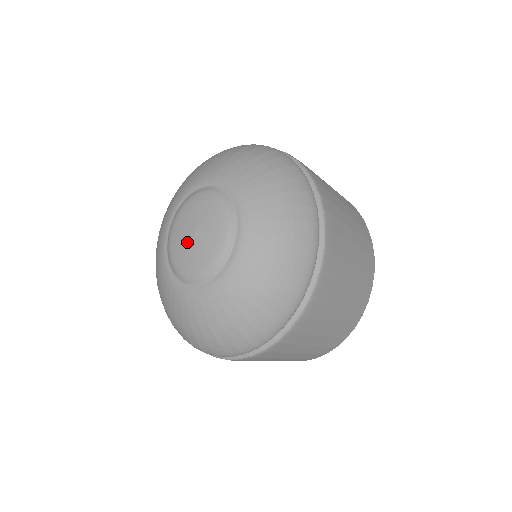
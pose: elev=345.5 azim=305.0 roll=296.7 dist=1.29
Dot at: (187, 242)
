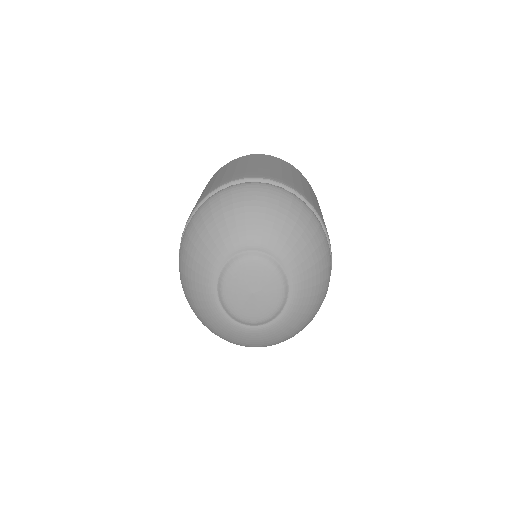
Dot at: (247, 300)
